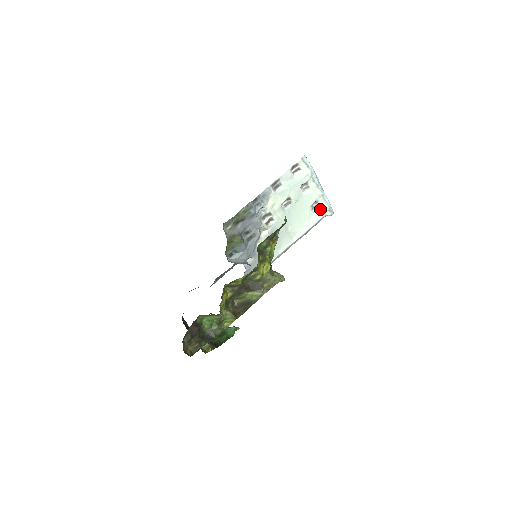
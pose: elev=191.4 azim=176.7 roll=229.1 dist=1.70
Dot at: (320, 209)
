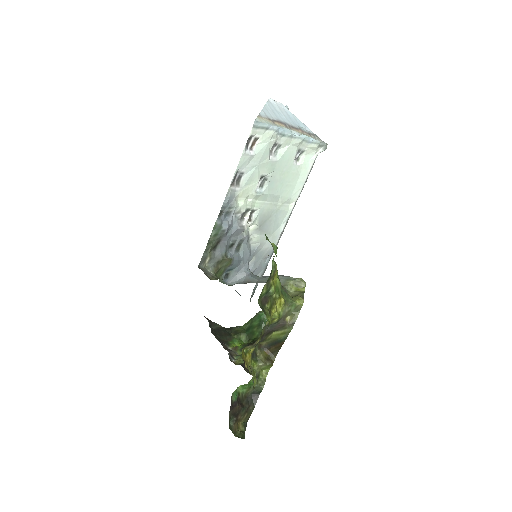
Dot at: (307, 154)
